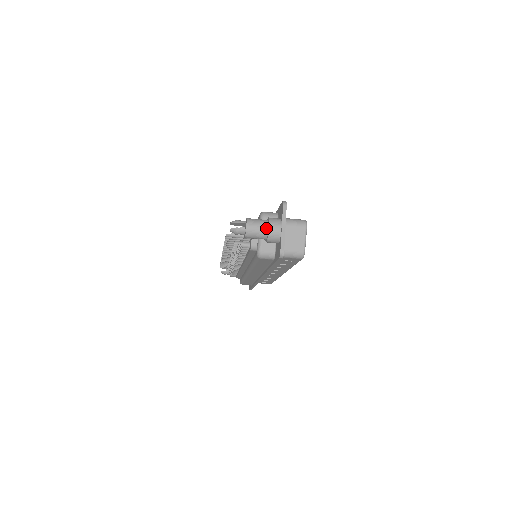
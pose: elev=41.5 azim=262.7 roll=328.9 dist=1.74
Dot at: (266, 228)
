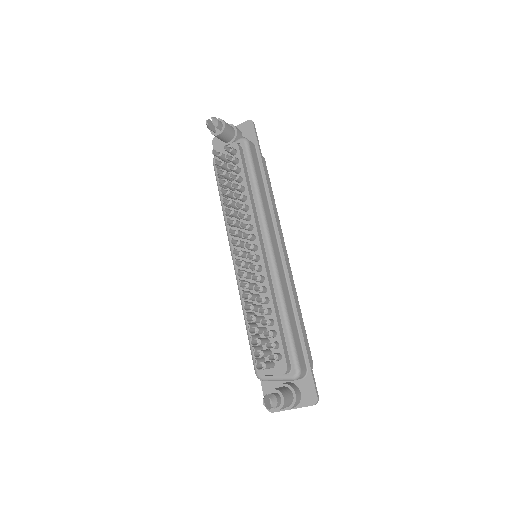
Dot at: (285, 408)
